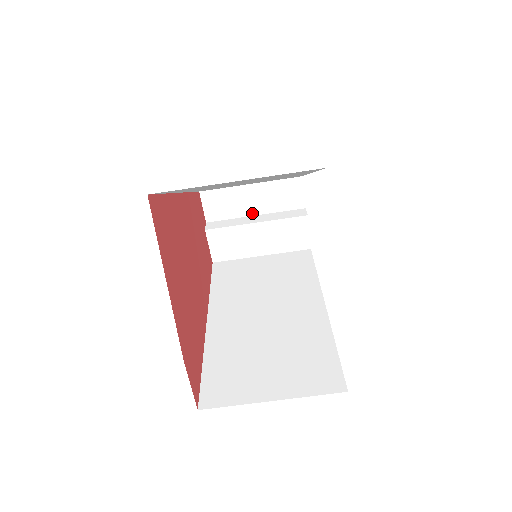
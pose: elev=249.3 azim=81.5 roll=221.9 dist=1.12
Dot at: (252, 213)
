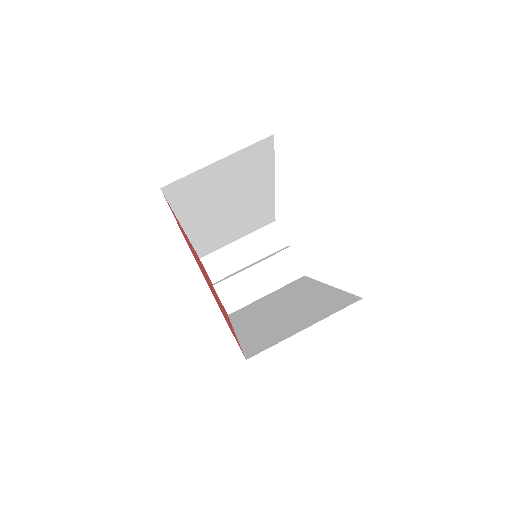
Dot at: (247, 264)
